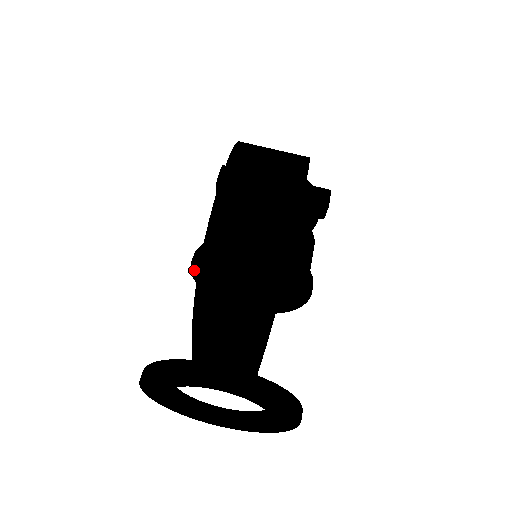
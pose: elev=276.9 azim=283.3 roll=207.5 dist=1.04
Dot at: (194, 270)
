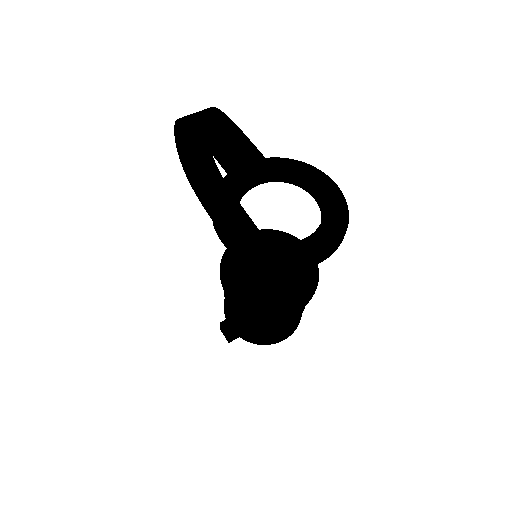
Dot at: (230, 290)
